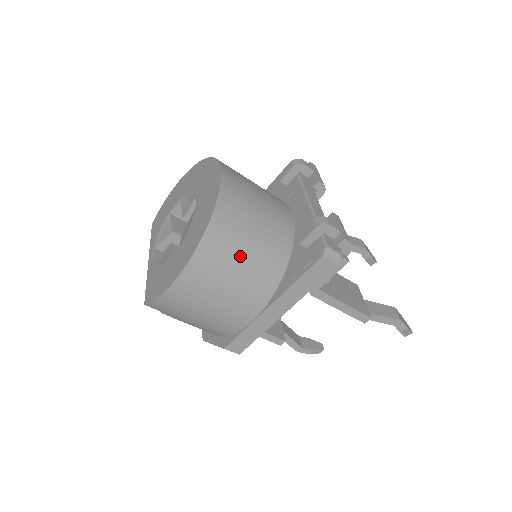
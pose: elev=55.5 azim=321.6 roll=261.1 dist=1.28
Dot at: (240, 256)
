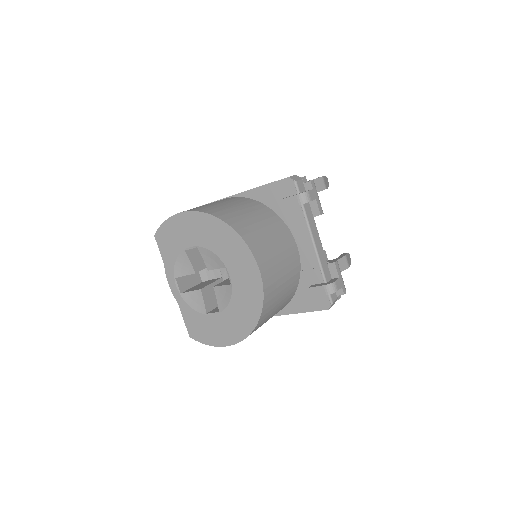
Dot at: (270, 317)
